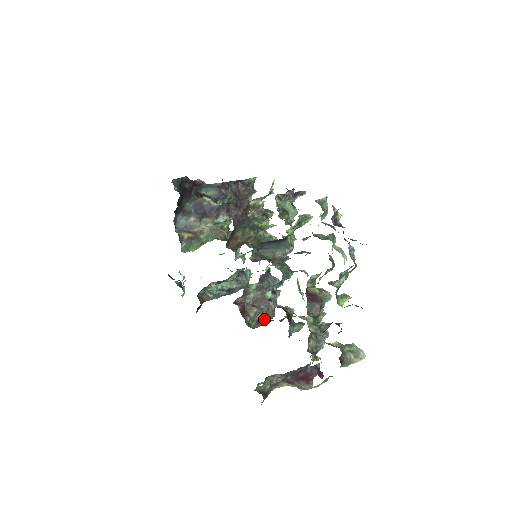
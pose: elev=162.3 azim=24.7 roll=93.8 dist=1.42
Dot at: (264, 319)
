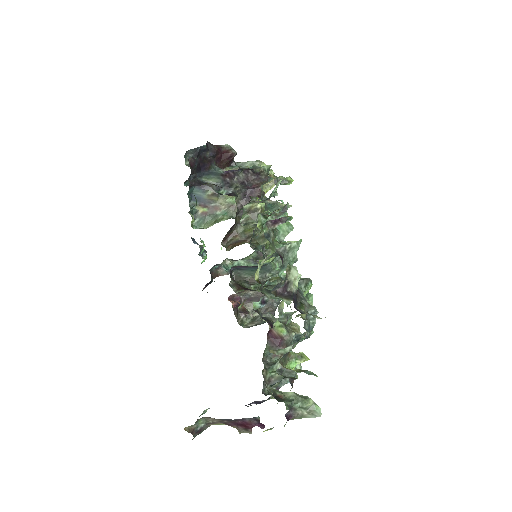
Dot at: occluded
